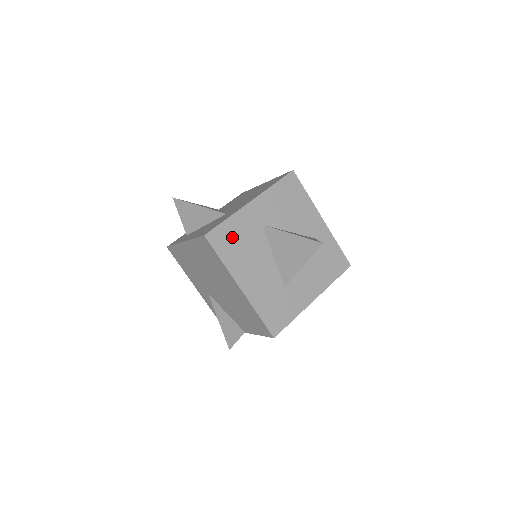
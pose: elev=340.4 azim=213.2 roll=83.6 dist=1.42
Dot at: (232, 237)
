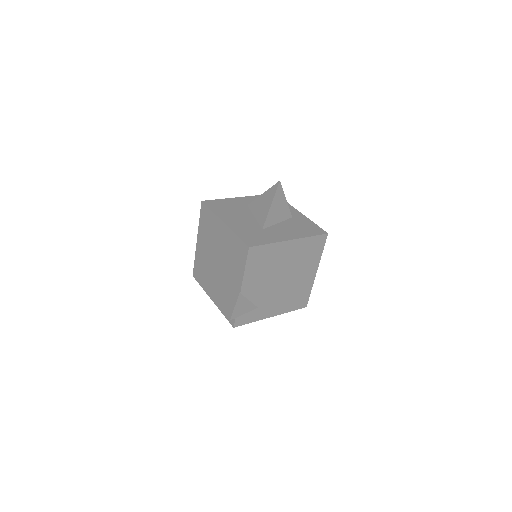
Dot at: (222, 205)
